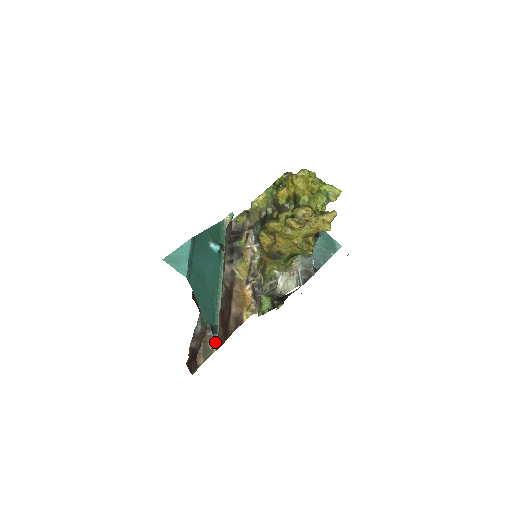
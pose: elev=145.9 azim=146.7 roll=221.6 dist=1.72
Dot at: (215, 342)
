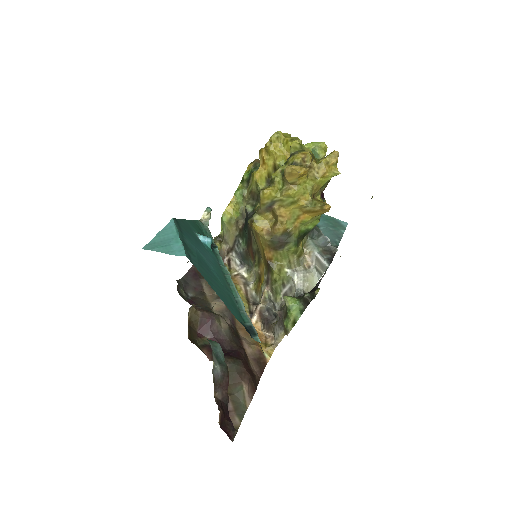
Dot at: (245, 390)
